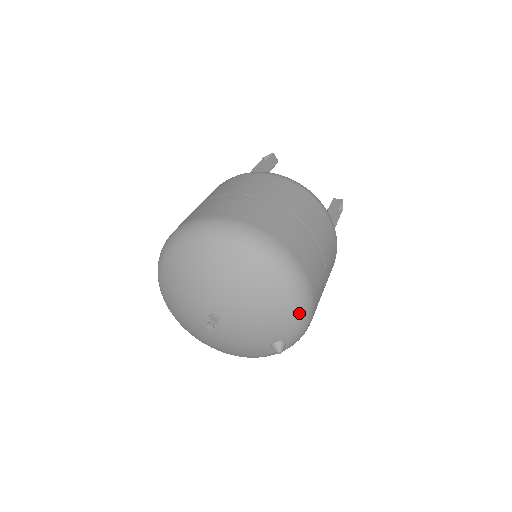
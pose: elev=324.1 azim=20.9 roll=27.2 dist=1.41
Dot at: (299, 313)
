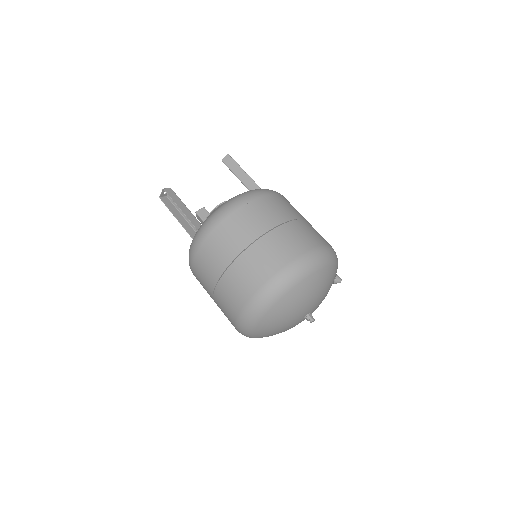
Dot at: (336, 261)
